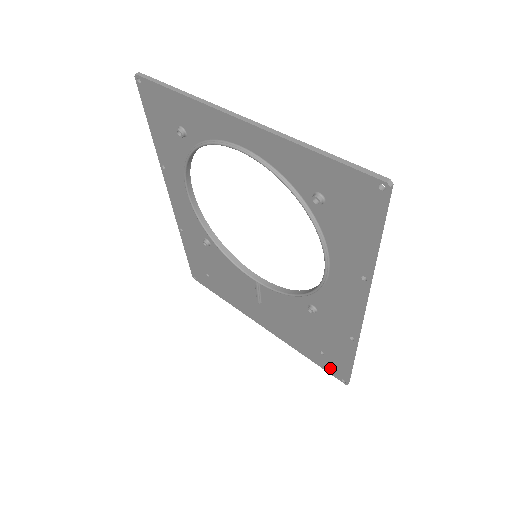
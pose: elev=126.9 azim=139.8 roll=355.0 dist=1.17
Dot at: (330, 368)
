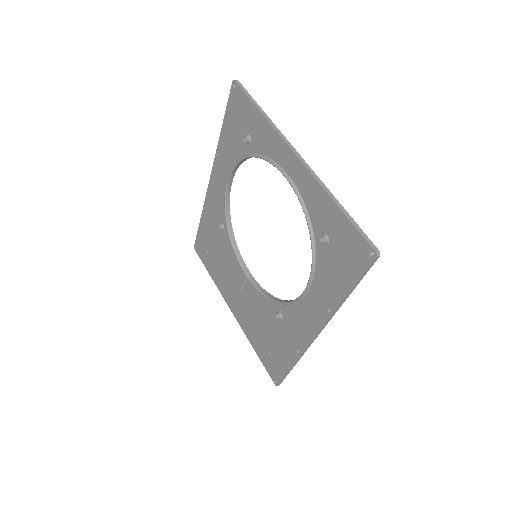
Dot at: (270, 368)
